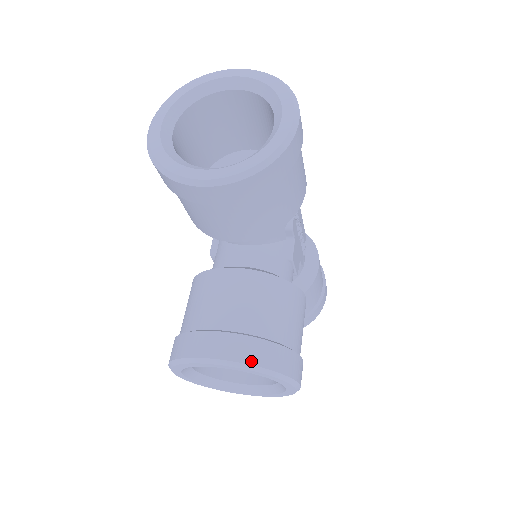
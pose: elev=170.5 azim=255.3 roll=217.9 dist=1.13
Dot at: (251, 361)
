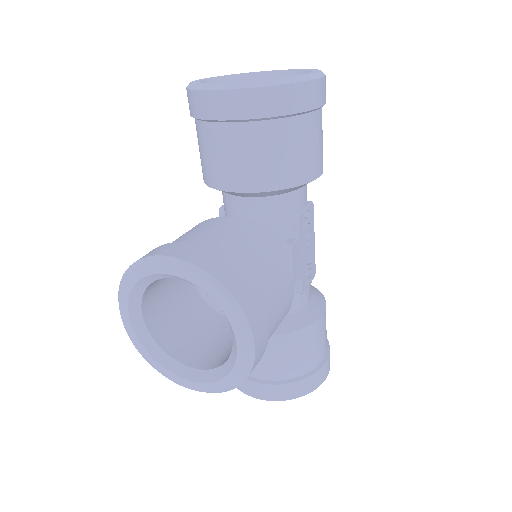
Dot at: (206, 267)
